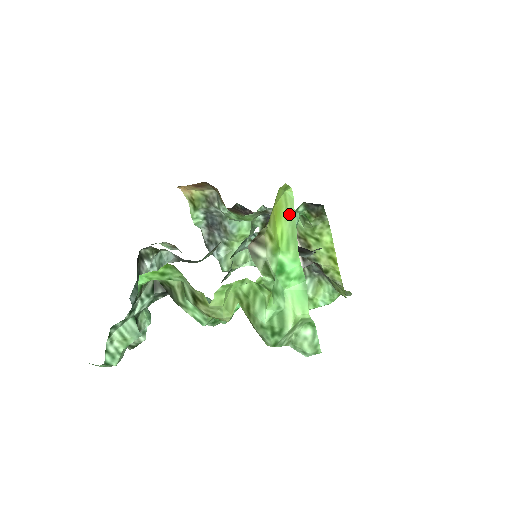
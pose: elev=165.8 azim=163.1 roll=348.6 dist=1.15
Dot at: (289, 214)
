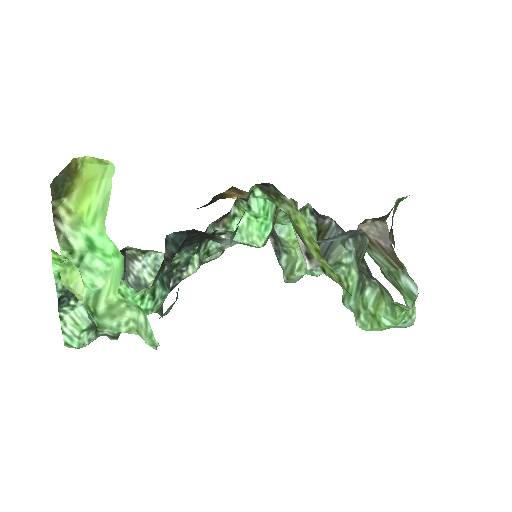
Dot at: (103, 188)
